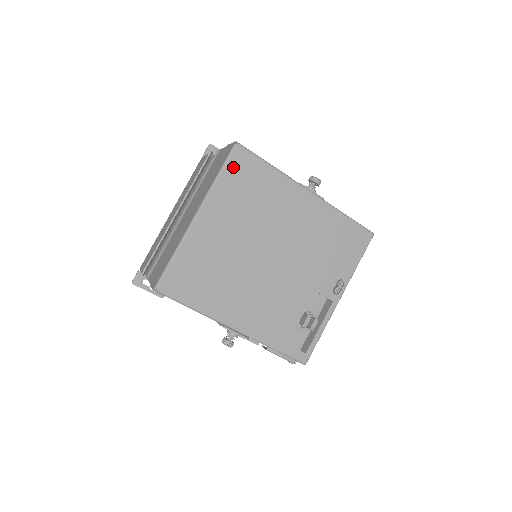
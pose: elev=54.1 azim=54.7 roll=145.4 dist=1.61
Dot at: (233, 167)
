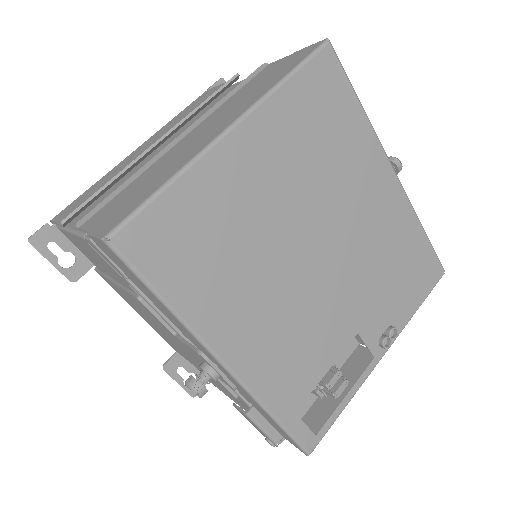
Dot at: (312, 77)
